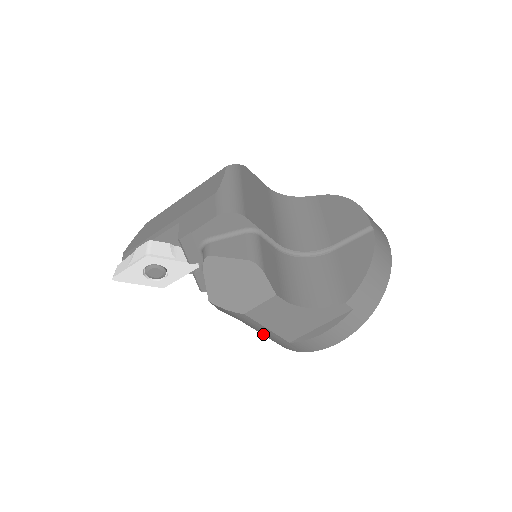
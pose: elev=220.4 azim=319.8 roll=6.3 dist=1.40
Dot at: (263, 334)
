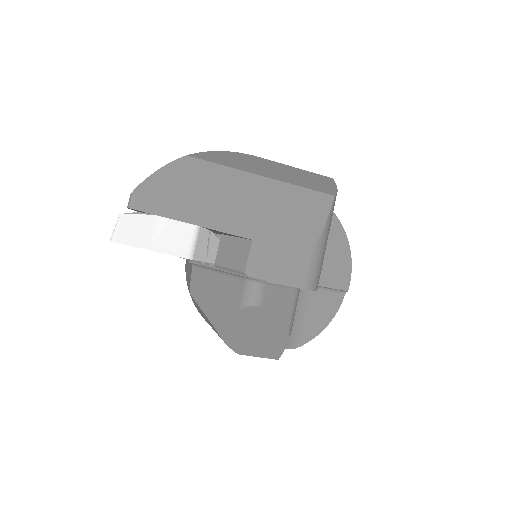
Dot at: occluded
